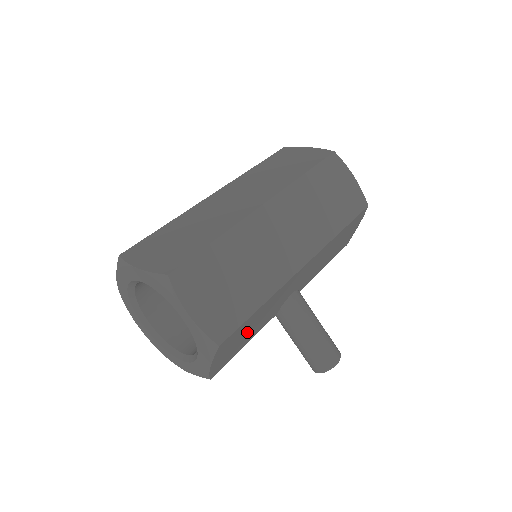
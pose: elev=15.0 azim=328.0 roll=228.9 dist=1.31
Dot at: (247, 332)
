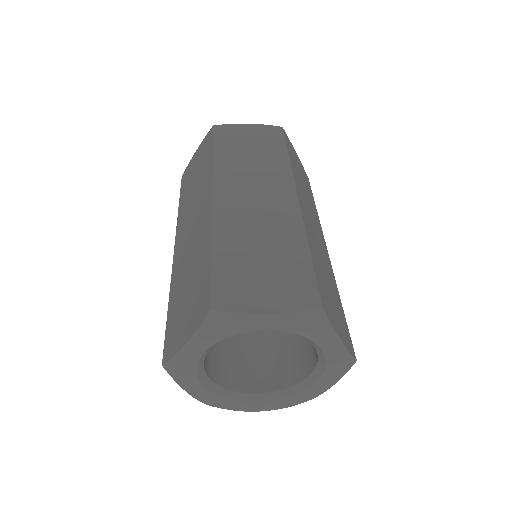
Dot at: occluded
